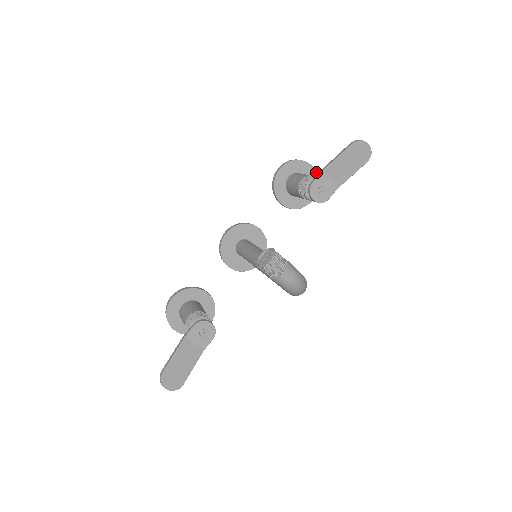
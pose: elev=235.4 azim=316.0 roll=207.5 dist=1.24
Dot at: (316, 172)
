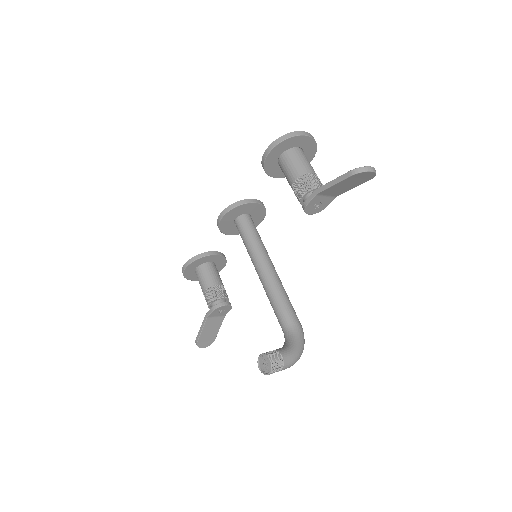
Dot at: (313, 138)
